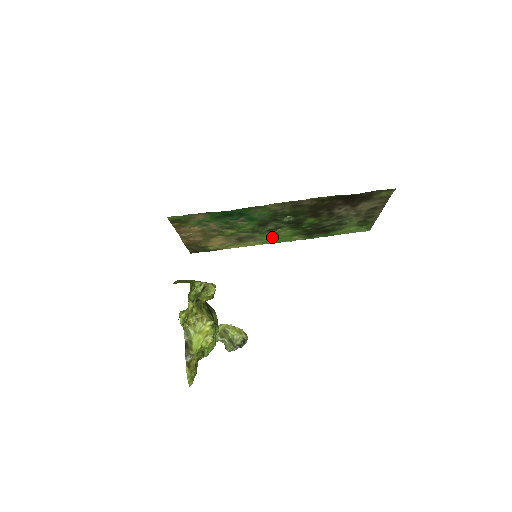
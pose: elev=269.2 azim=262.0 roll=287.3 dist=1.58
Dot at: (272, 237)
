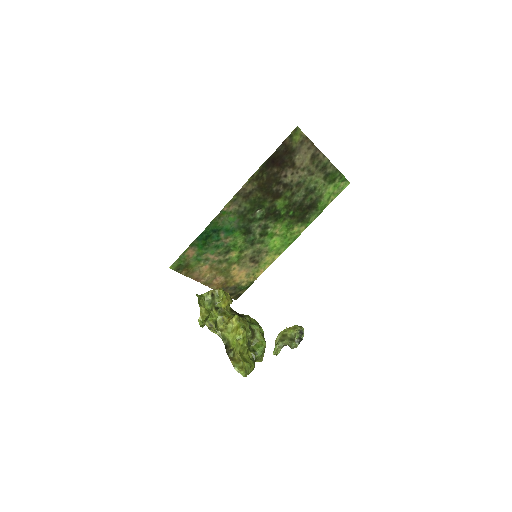
Dot at: (276, 242)
